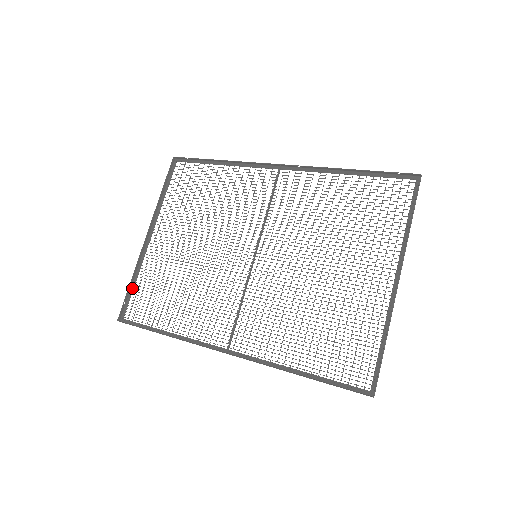
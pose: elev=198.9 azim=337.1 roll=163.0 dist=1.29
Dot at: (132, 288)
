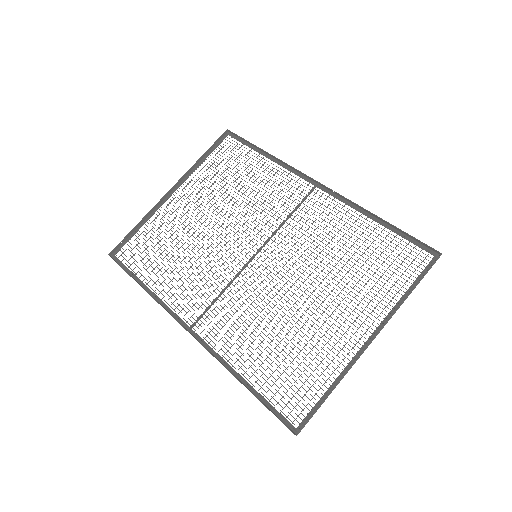
Dot at: (135, 232)
